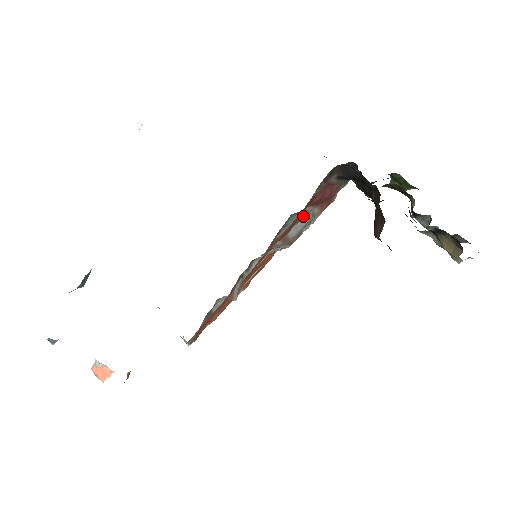
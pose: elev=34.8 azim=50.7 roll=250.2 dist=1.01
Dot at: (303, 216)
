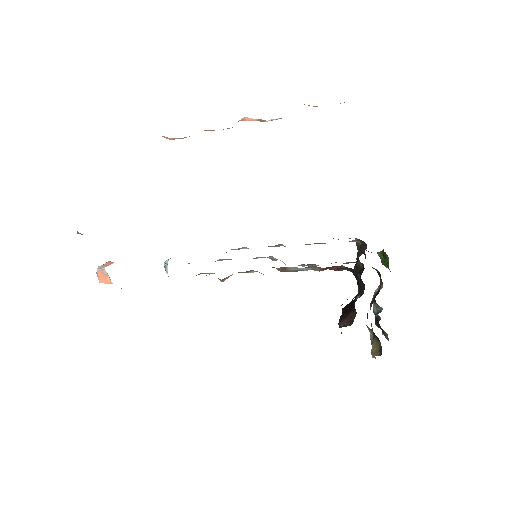
Dot at: (307, 267)
